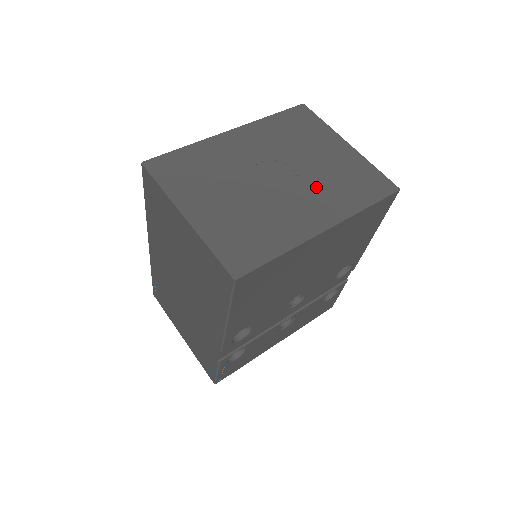
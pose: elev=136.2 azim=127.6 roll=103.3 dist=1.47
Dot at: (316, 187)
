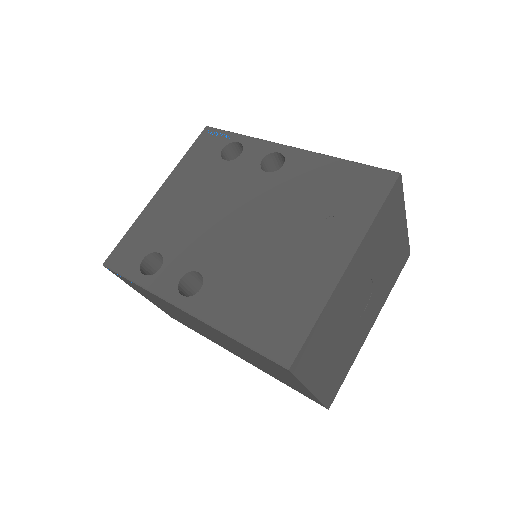
Dot at: (378, 291)
